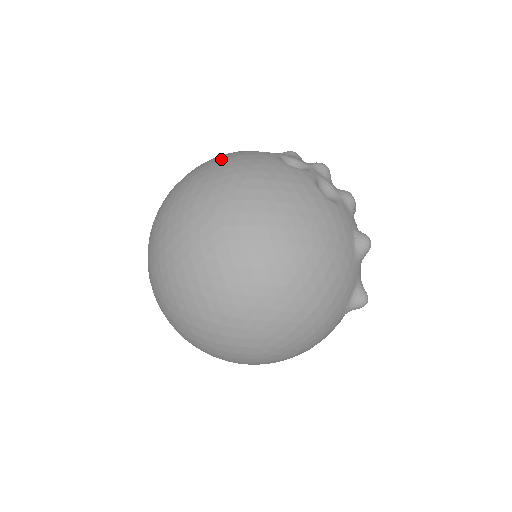
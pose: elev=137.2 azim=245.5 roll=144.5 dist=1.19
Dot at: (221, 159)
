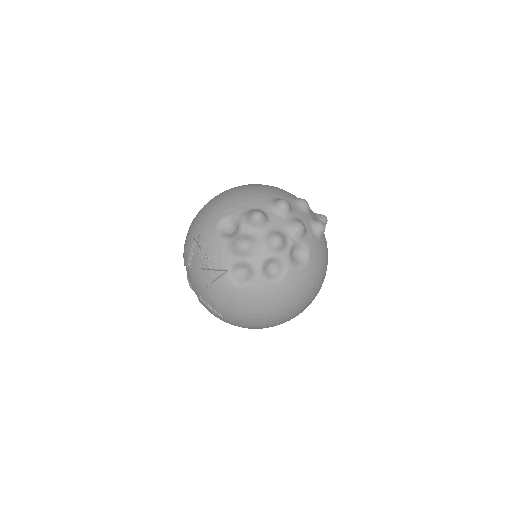
Dot at: (244, 308)
